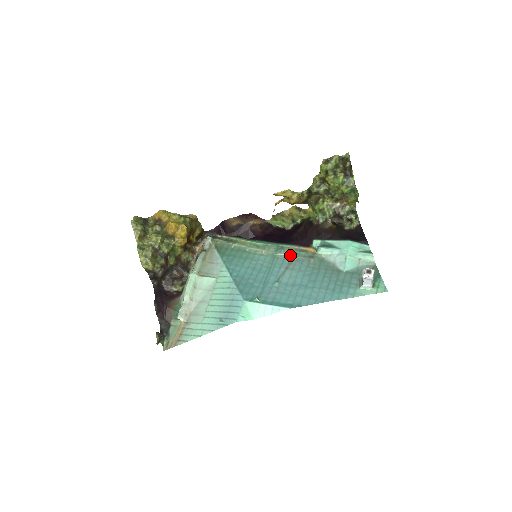
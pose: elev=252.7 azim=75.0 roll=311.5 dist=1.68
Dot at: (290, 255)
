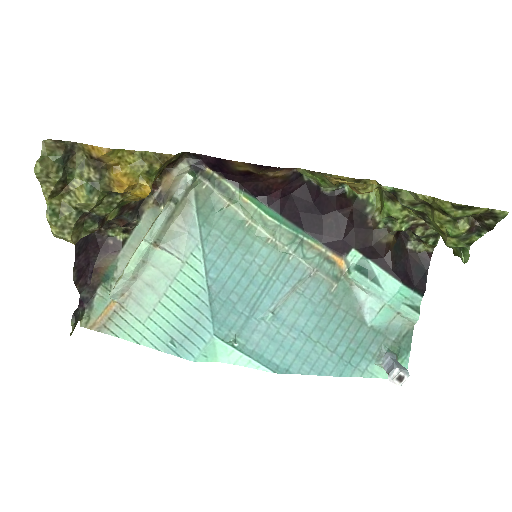
Dot at: (308, 264)
